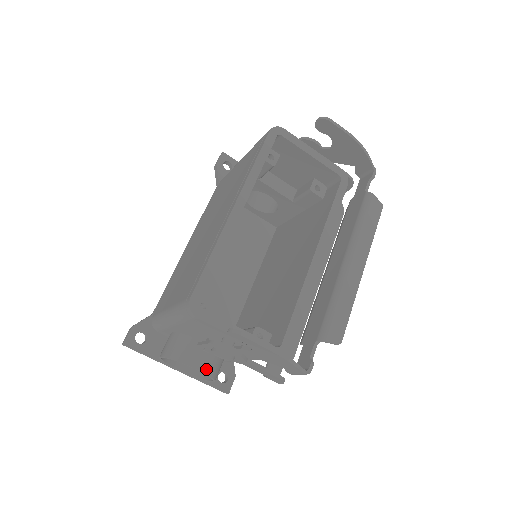
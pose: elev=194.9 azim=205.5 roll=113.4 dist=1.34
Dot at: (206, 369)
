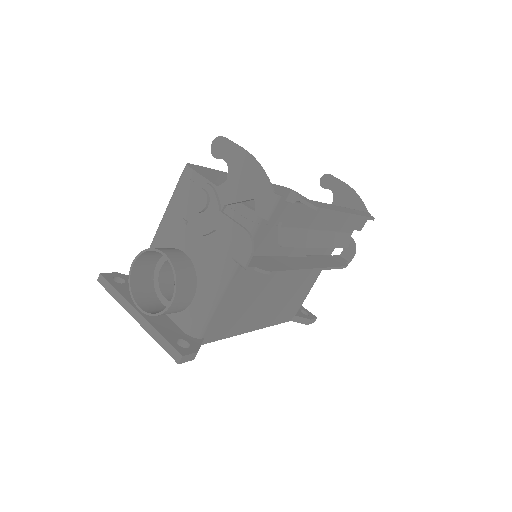
Dot at: (174, 260)
